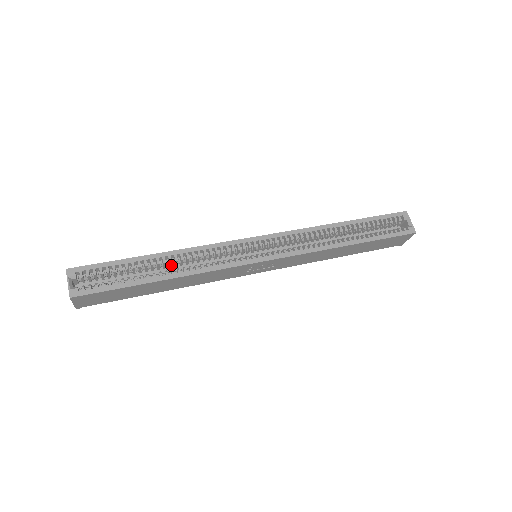
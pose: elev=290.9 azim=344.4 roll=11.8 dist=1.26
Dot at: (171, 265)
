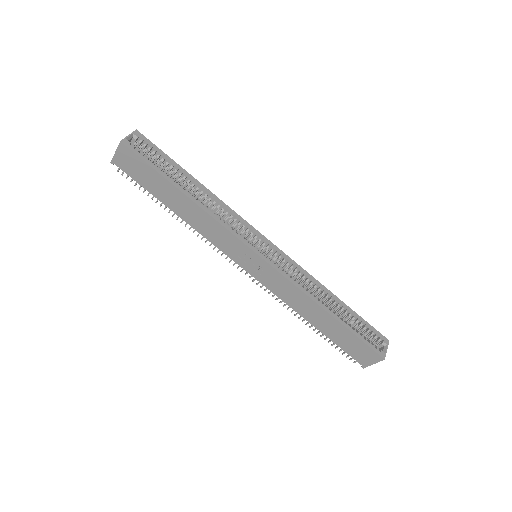
Dot at: occluded
